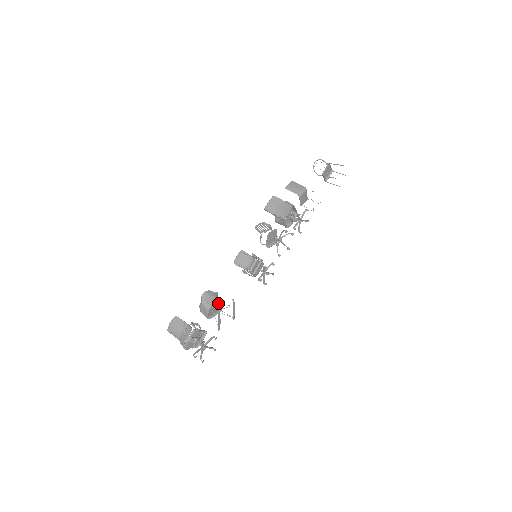
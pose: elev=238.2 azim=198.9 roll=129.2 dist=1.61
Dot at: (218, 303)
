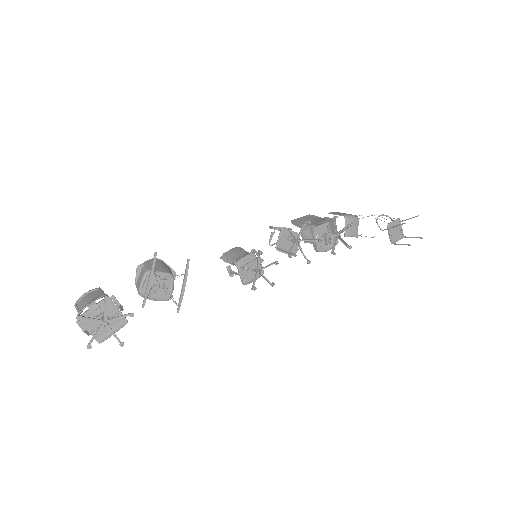
Dot at: (167, 277)
